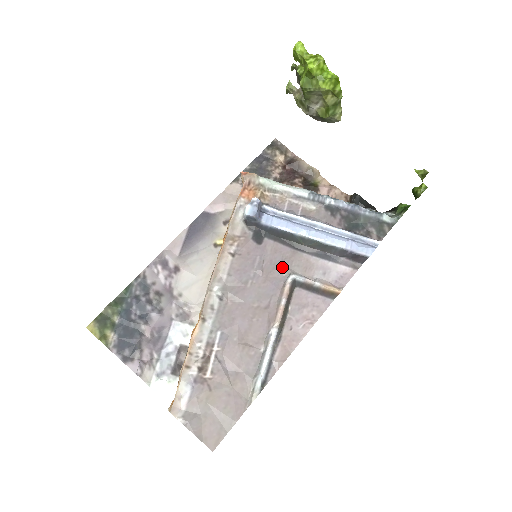
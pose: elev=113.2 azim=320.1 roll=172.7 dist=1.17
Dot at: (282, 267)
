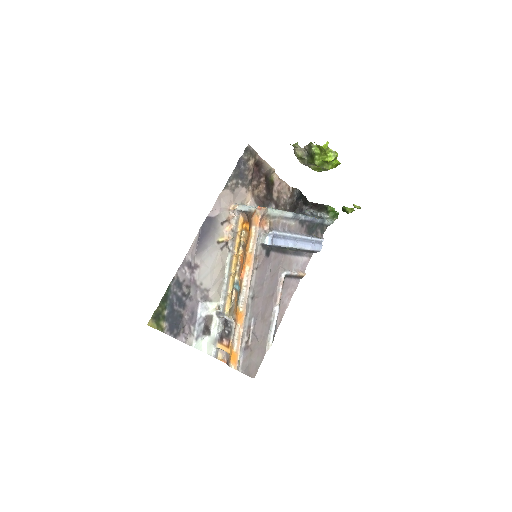
Dot at: (279, 268)
